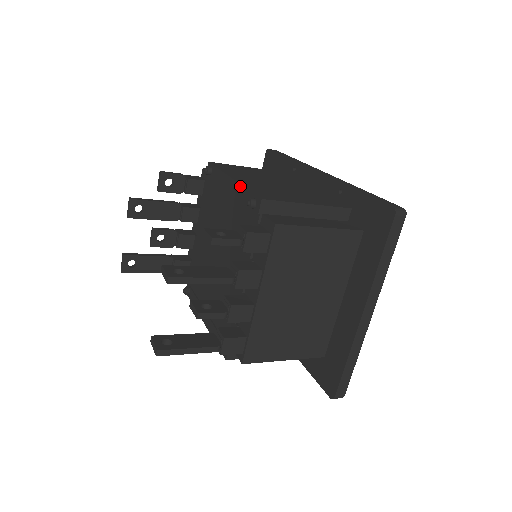
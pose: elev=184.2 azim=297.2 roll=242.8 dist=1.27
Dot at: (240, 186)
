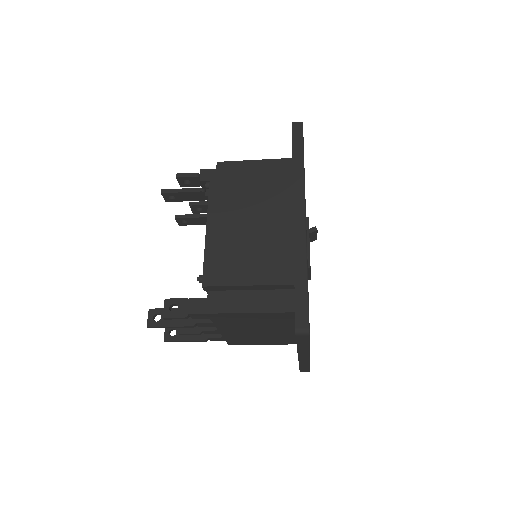
Dot at: (205, 247)
